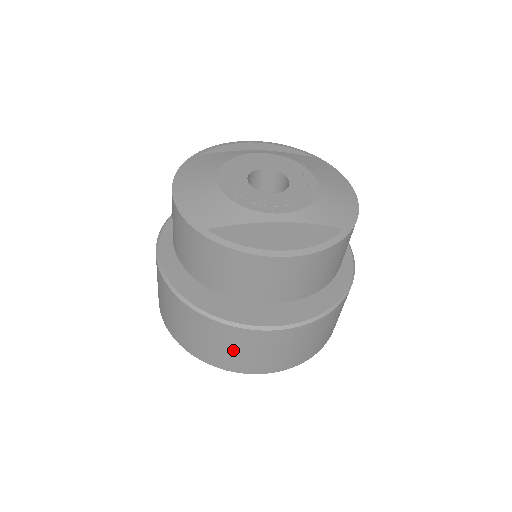
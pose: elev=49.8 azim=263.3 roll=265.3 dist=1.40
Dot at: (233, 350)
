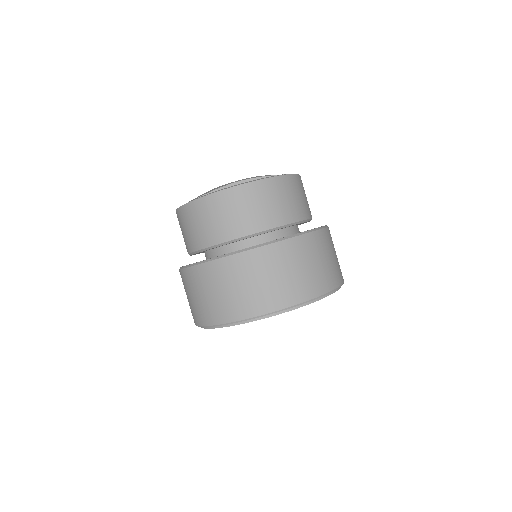
Dot at: (245, 285)
